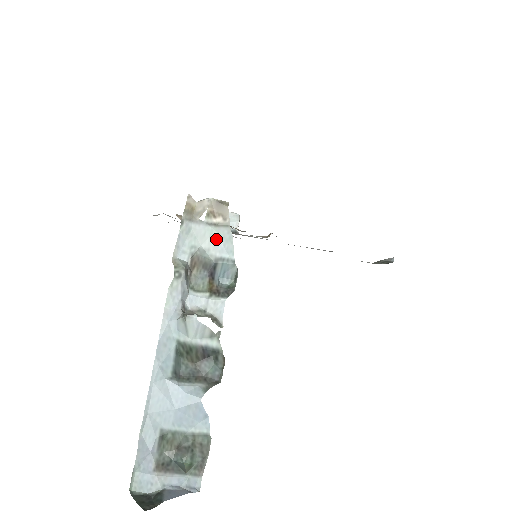
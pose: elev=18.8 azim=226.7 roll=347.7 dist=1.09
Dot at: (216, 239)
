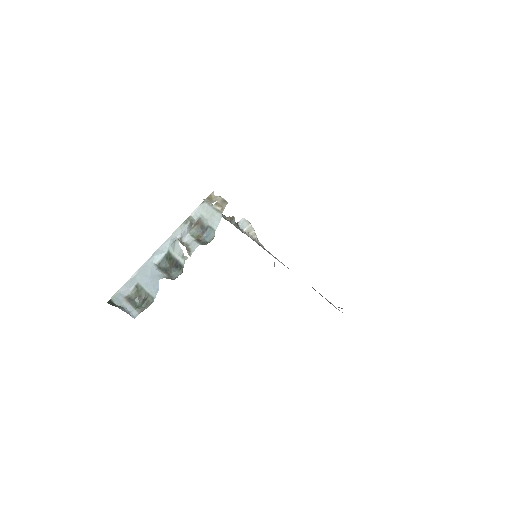
Dot at: (213, 217)
